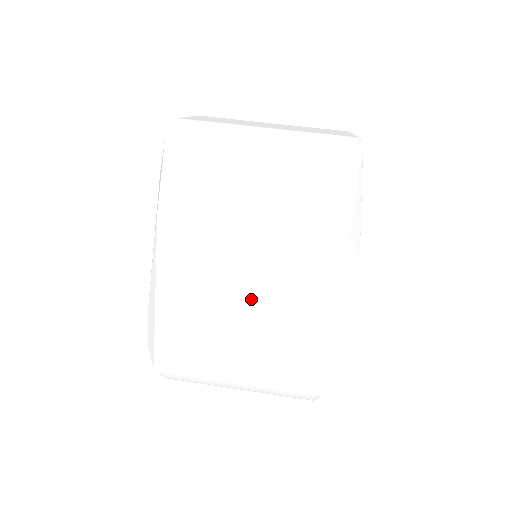
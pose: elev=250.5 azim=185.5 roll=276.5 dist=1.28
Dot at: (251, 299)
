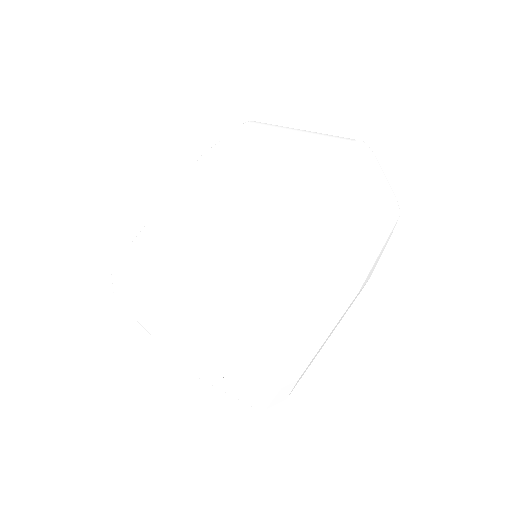
Dot at: (207, 222)
